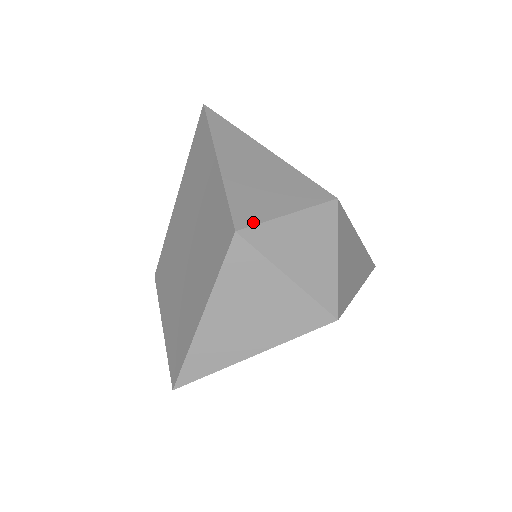
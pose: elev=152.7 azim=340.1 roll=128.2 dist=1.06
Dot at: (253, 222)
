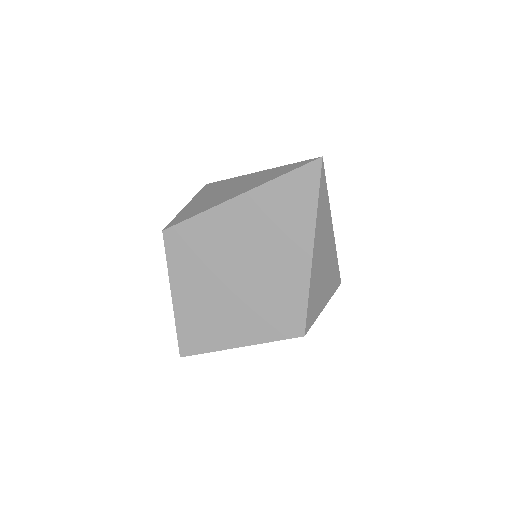
Dot at: (312, 324)
